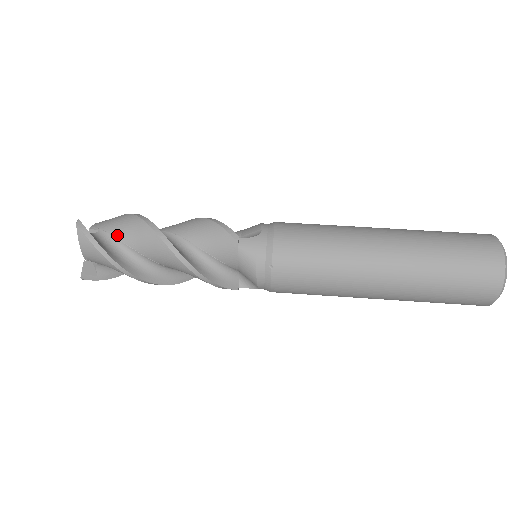
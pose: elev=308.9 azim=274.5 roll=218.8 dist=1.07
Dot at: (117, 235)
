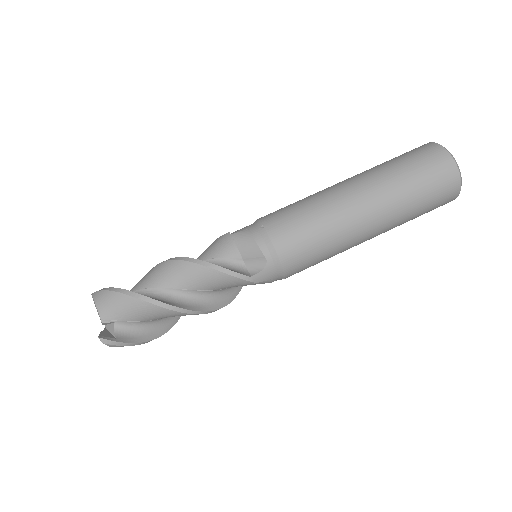
Dot at: (137, 320)
